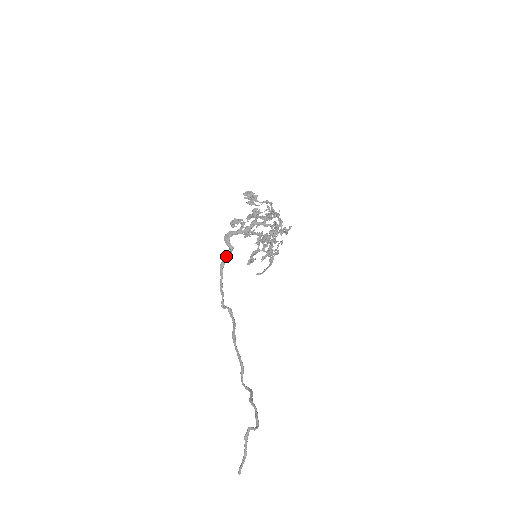
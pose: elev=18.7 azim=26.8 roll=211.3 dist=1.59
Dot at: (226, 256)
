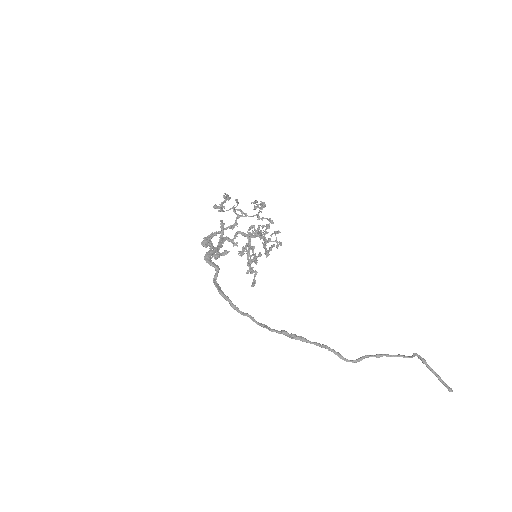
Dot at: occluded
